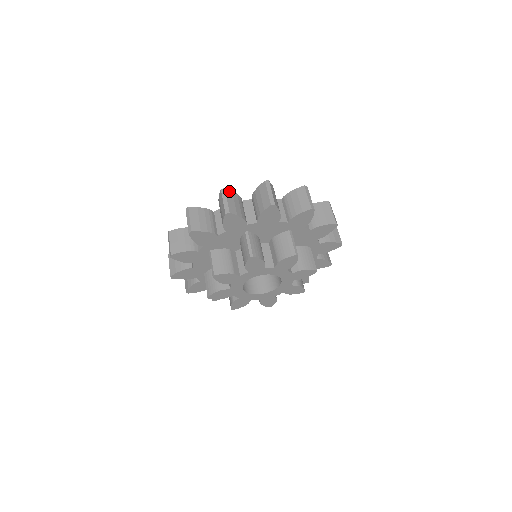
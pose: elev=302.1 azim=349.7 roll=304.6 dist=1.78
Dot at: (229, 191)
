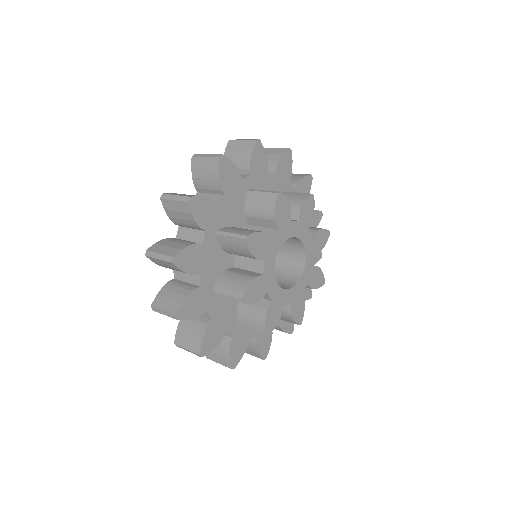
Dot at: occluded
